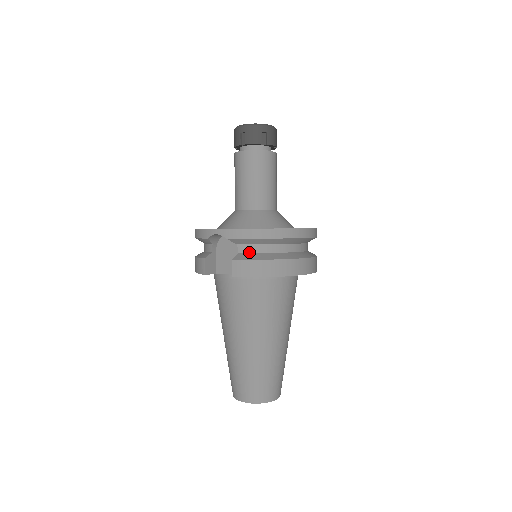
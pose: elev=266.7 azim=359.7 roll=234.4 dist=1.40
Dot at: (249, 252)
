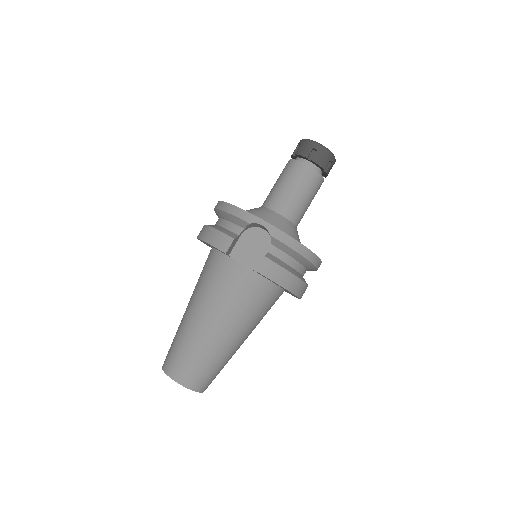
Dot at: (278, 257)
